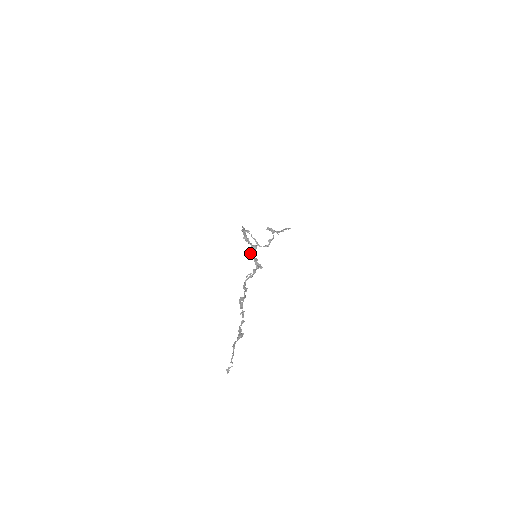
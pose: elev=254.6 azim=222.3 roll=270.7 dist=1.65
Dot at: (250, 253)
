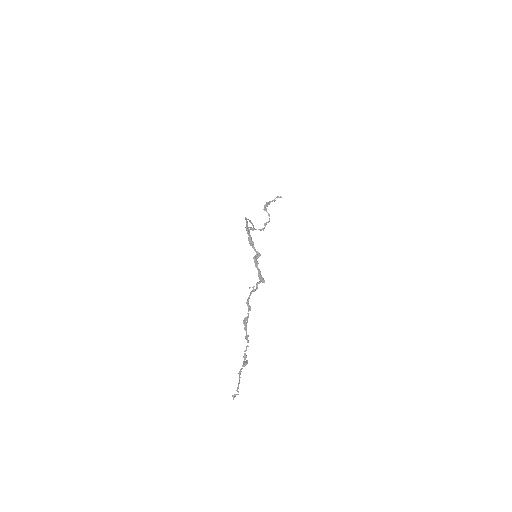
Dot at: (254, 262)
